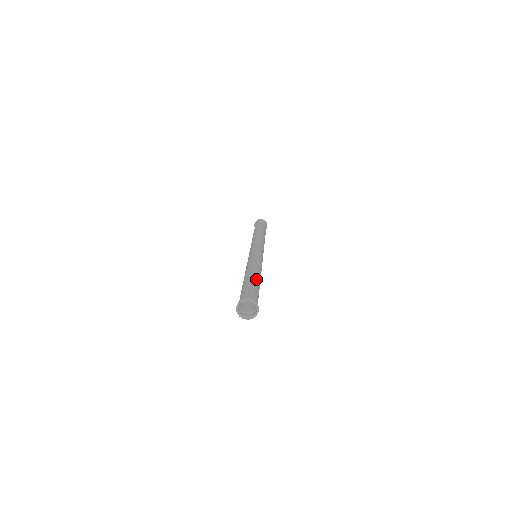
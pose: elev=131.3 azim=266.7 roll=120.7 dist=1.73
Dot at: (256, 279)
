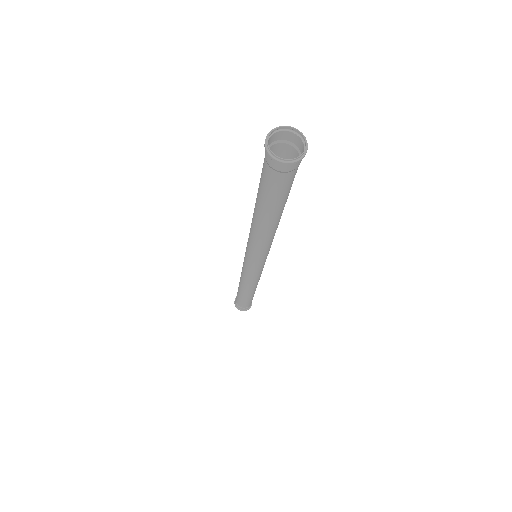
Dot at: occluded
